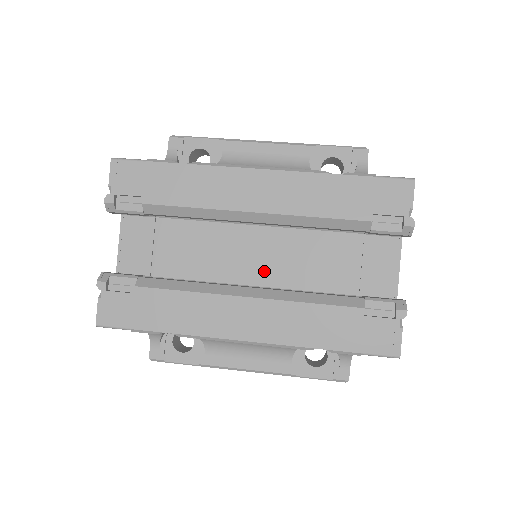
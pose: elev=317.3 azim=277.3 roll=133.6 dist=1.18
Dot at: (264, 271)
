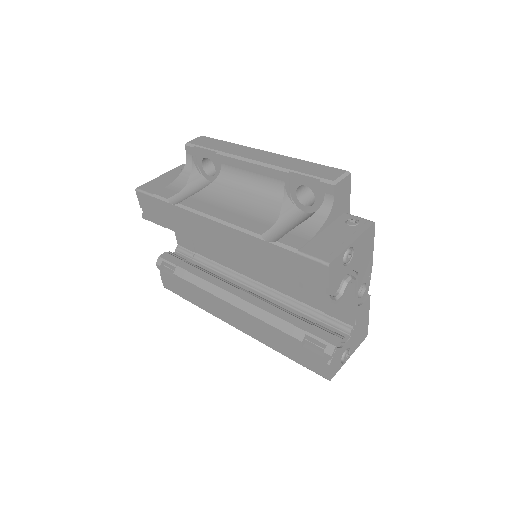
Dot at: (258, 272)
